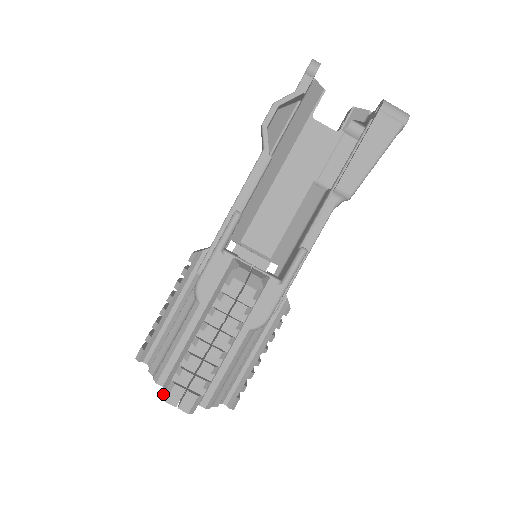
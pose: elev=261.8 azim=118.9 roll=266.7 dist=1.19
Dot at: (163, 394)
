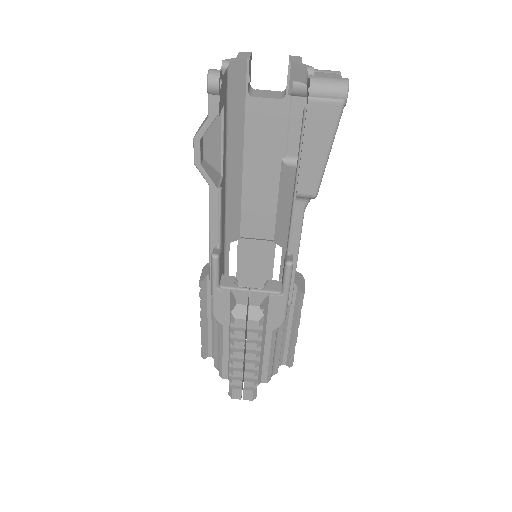
Dot at: (228, 393)
